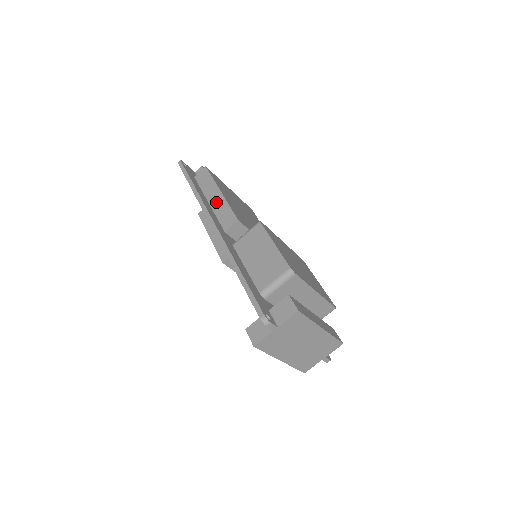
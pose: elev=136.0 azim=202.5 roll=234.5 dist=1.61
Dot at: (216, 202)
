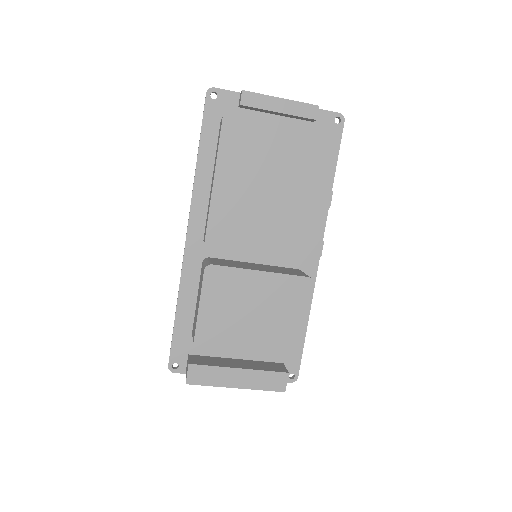
Dot at: occluded
